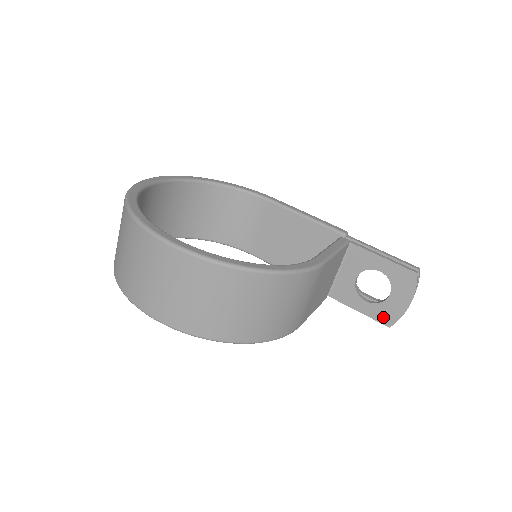
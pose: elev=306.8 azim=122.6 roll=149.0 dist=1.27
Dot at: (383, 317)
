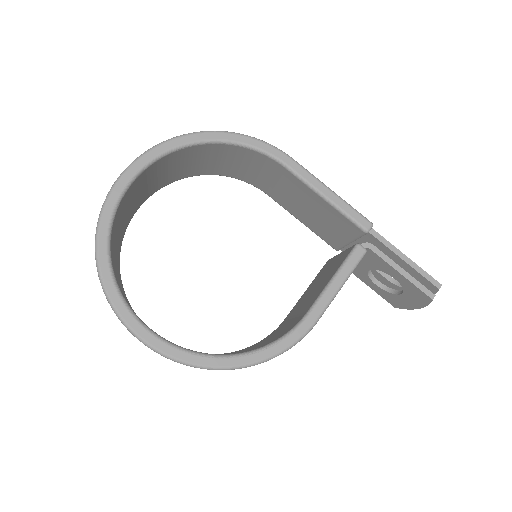
Dot at: (390, 300)
